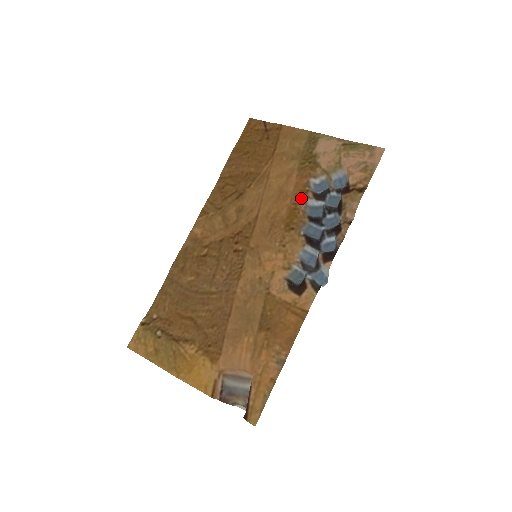
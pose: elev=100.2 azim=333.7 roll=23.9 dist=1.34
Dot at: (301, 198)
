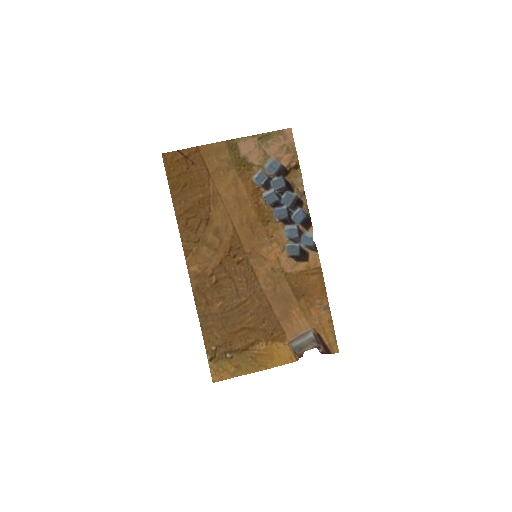
Dot at: (257, 196)
